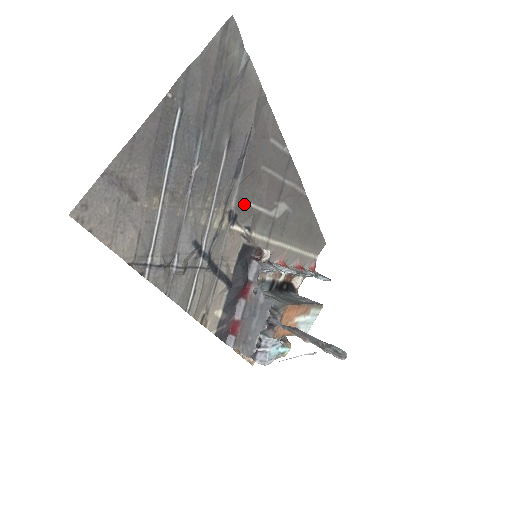
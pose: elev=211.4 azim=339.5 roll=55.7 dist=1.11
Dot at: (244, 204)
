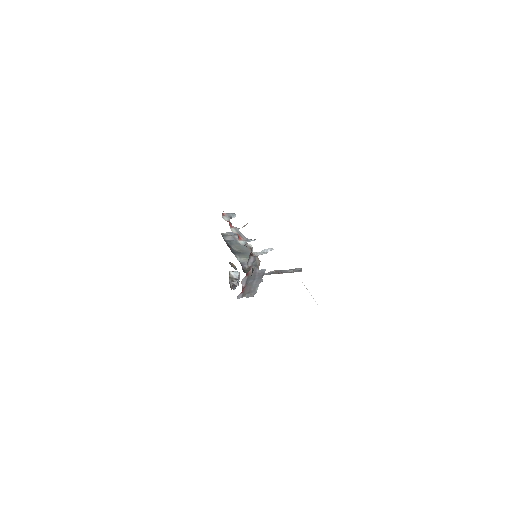
Dot at: occluded
